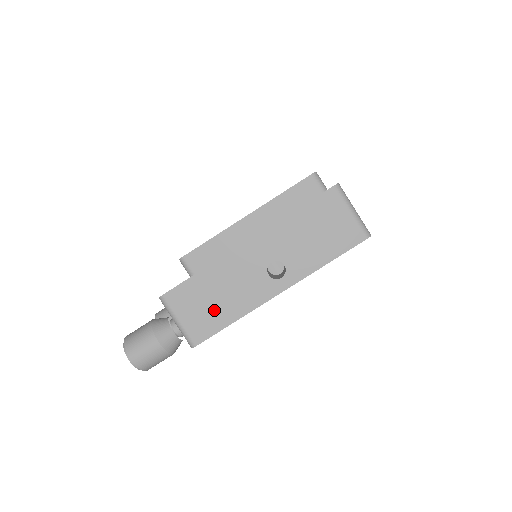
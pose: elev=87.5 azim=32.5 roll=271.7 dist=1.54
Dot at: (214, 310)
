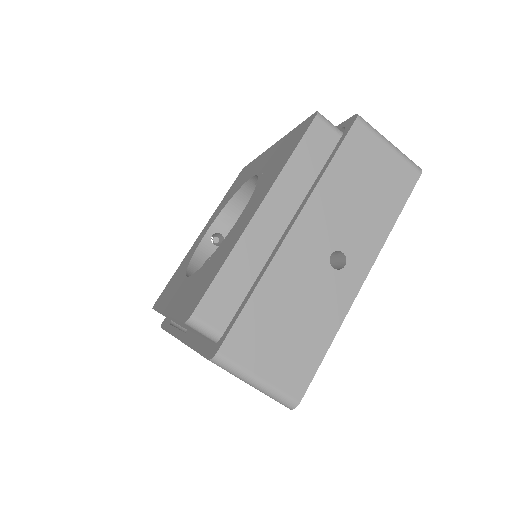
Dot at: occluded
